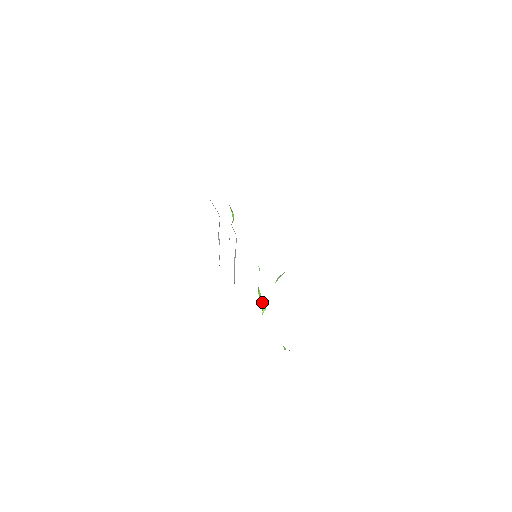
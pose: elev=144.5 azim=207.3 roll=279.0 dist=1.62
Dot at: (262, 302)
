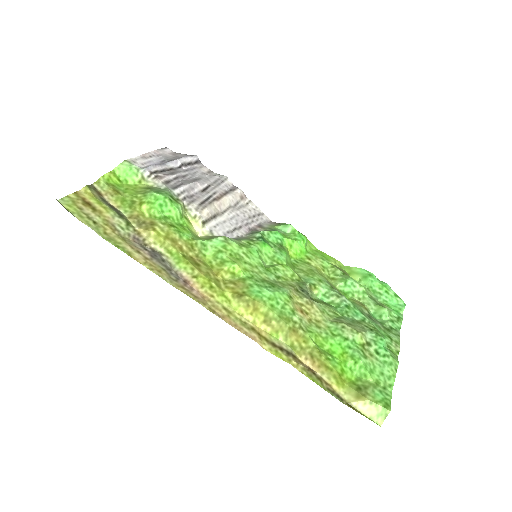
Dot at: (298, 246)
